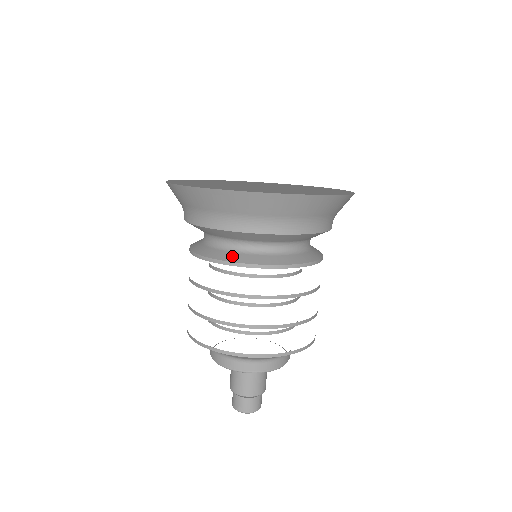
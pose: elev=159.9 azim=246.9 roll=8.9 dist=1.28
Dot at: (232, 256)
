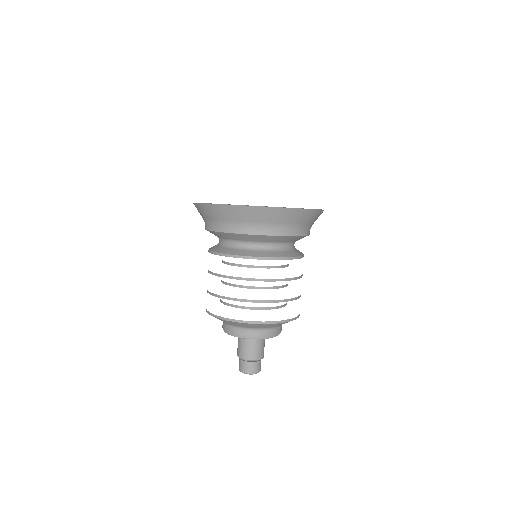
Dot at: (270, 254)
